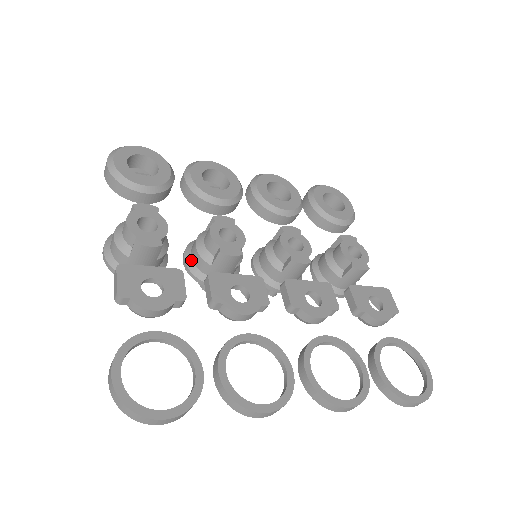
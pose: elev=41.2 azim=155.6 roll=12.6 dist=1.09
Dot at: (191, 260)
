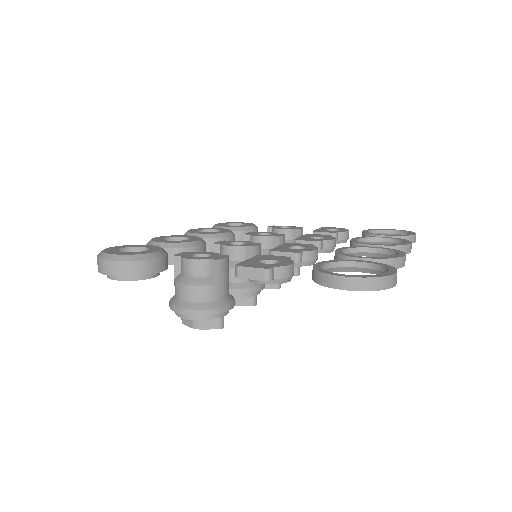
Dot at: (232, 283)
